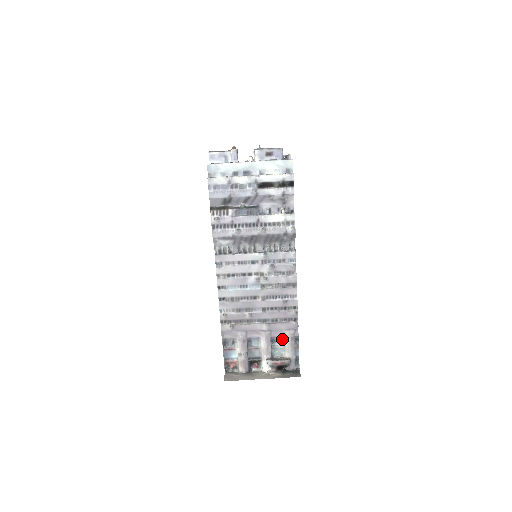
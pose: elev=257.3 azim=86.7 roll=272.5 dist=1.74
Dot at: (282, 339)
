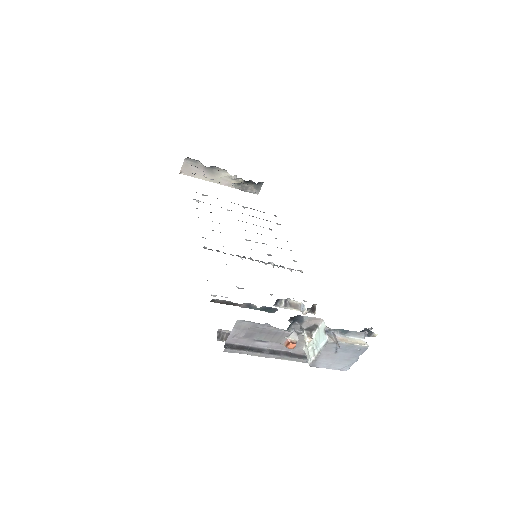
Dot at: occluded
